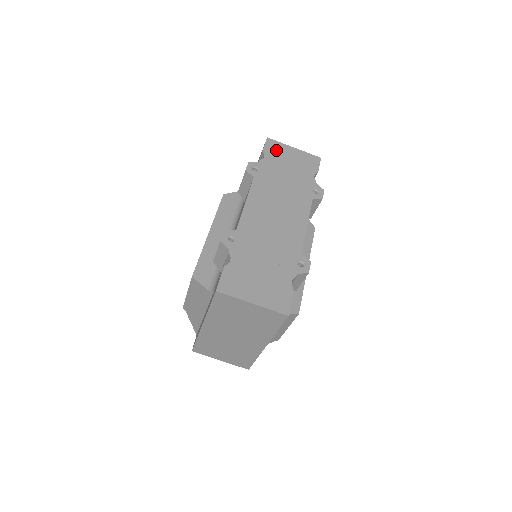
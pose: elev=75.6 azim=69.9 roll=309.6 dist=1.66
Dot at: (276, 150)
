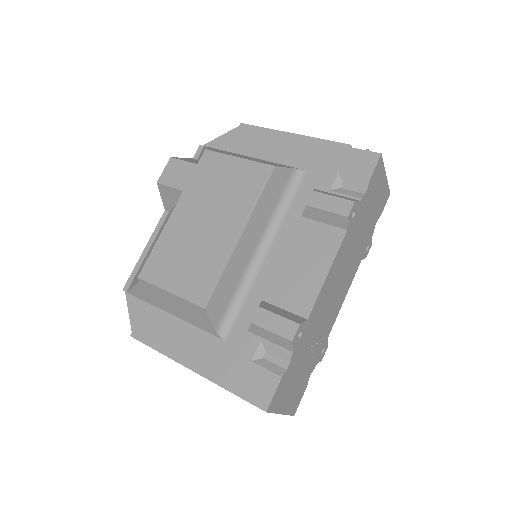
Dot at: (377, 179)
